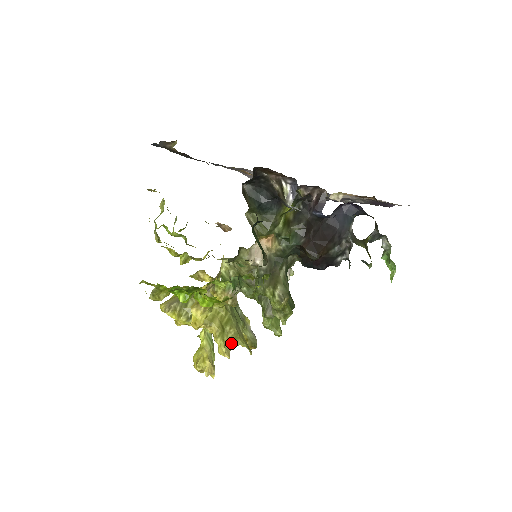
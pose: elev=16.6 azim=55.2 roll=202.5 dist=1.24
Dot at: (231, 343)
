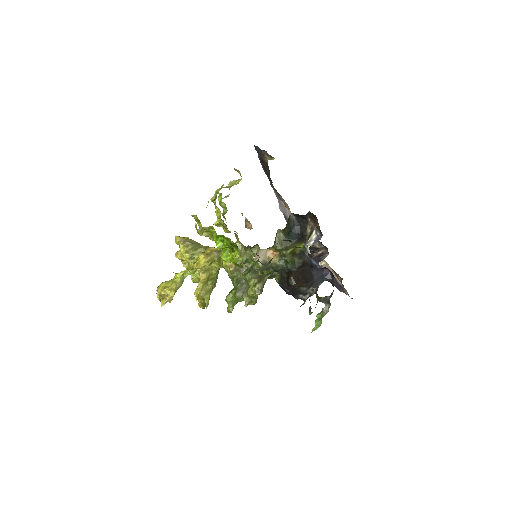
Dot at: (204, 293)
